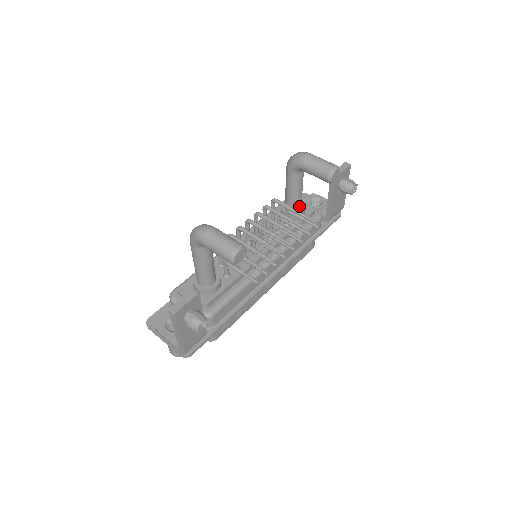
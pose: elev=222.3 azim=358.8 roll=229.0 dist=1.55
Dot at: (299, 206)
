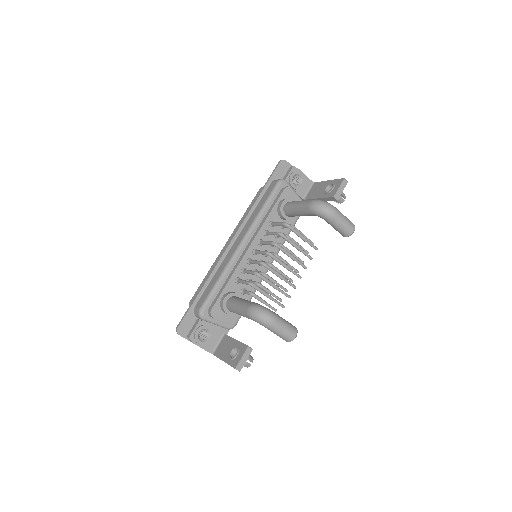
Dot at: occluded
